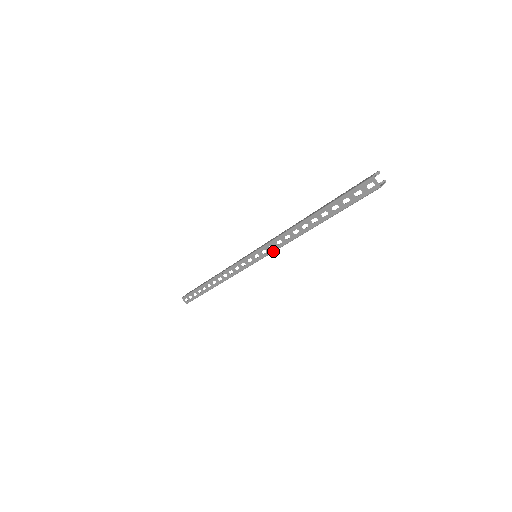
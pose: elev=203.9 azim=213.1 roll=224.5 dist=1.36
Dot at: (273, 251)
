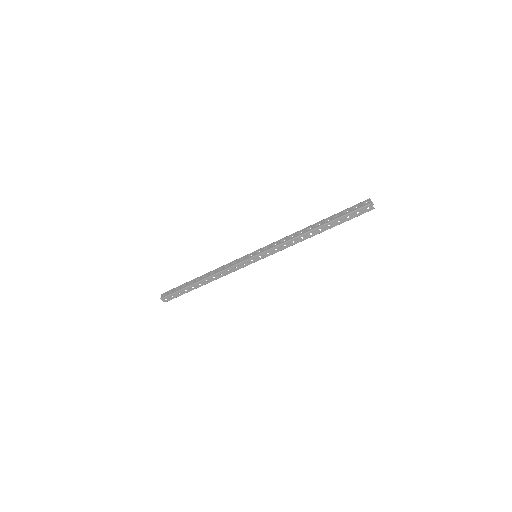
Dot at: (274, 247)
